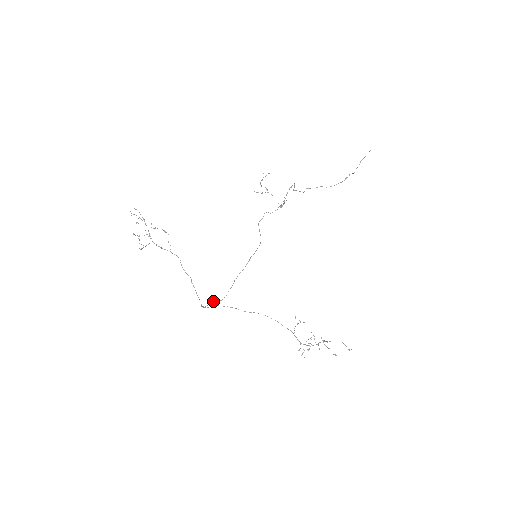
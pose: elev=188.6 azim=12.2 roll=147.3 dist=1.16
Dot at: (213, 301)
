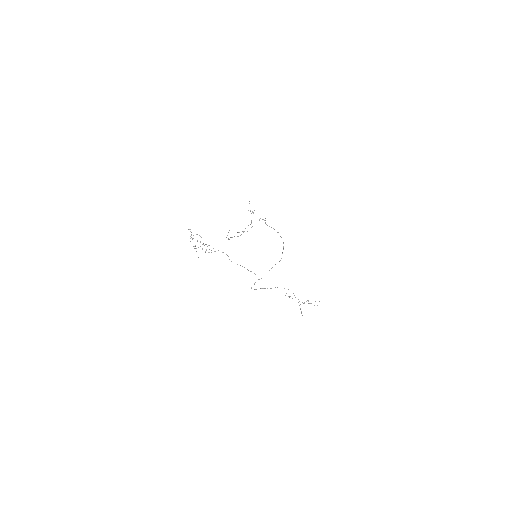
Dot at: occluded
